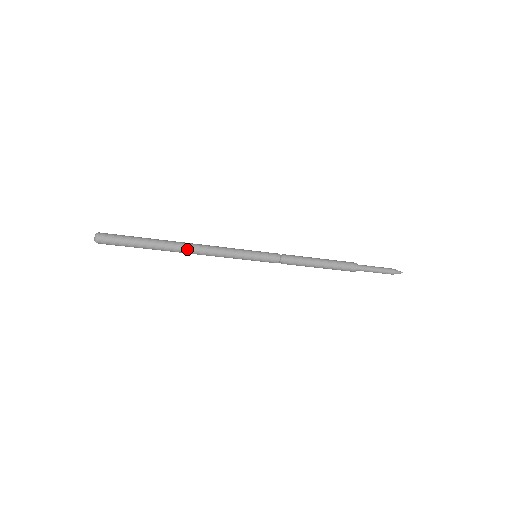
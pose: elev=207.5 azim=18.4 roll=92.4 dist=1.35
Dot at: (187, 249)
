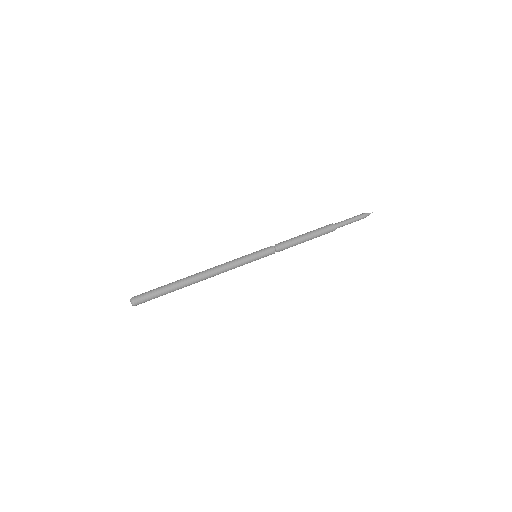
Dot at: (203, 279)
